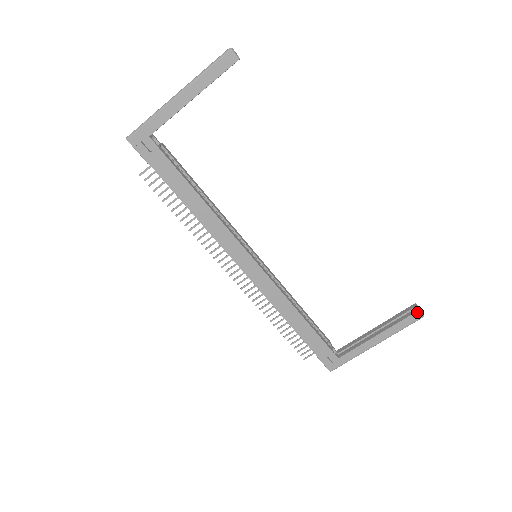
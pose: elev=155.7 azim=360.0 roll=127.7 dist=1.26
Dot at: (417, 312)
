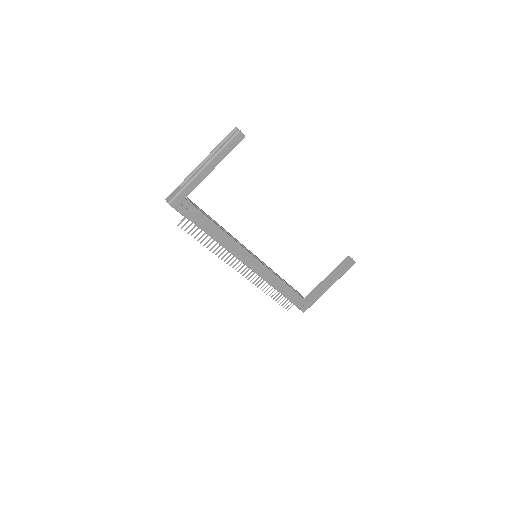
Dot at: (352, 261)
